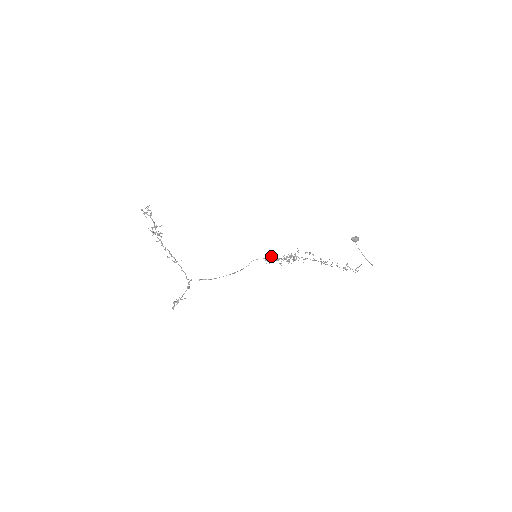
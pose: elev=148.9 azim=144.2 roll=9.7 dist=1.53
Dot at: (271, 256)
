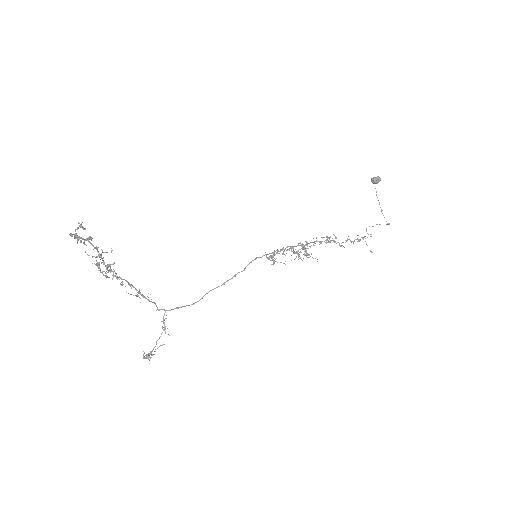
Dot at: (277, 253)
